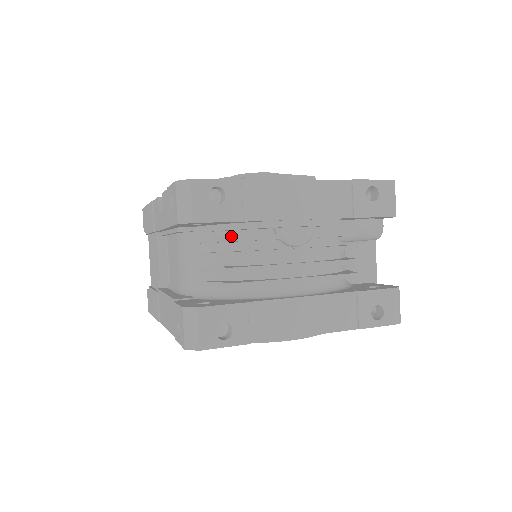
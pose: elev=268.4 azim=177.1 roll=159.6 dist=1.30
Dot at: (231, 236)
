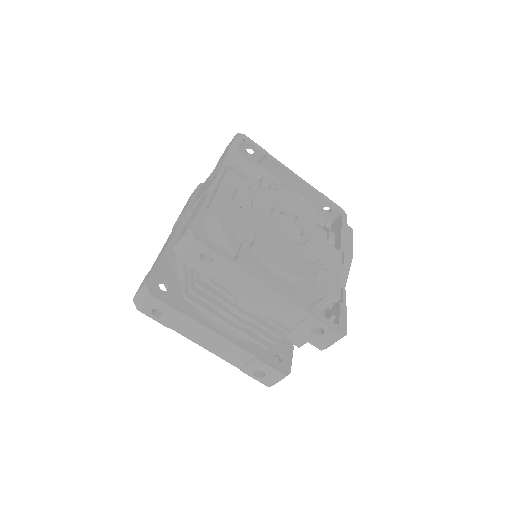
Dot at: (203, 276)
